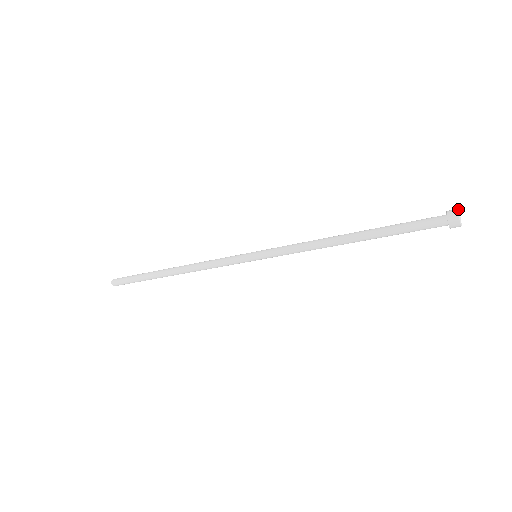
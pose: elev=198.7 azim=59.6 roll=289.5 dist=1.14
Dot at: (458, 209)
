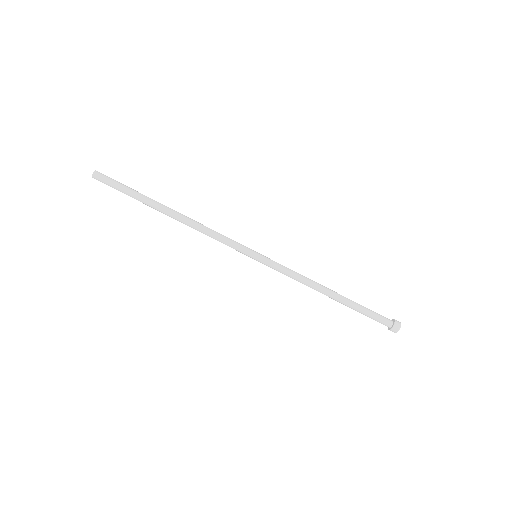
Dot at: occluded
